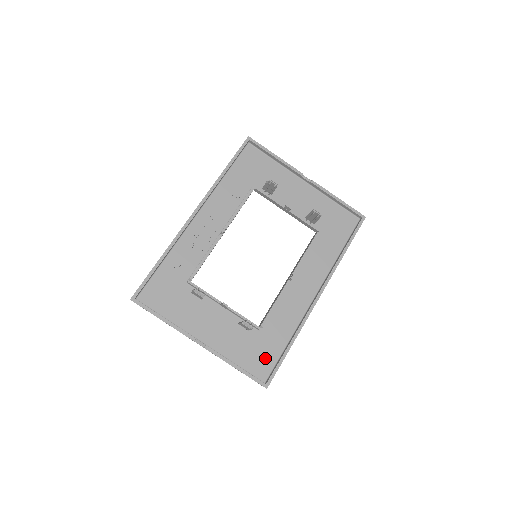
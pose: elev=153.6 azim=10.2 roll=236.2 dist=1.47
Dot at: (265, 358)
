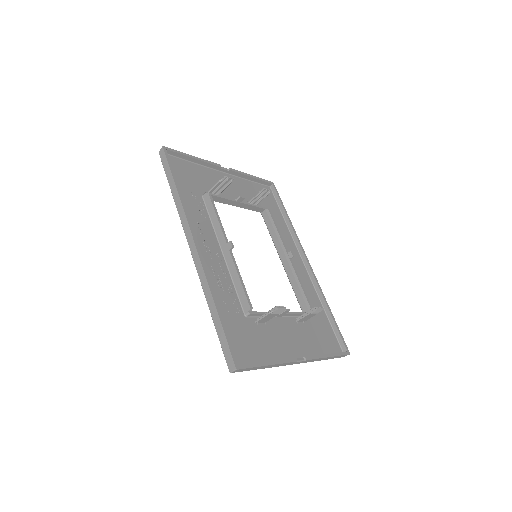
Dot at: (327, 334)
